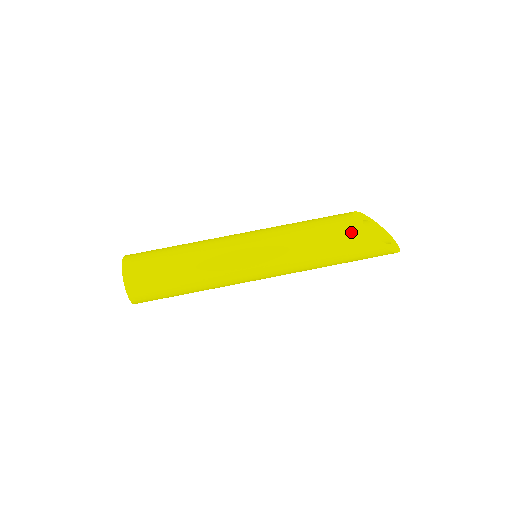
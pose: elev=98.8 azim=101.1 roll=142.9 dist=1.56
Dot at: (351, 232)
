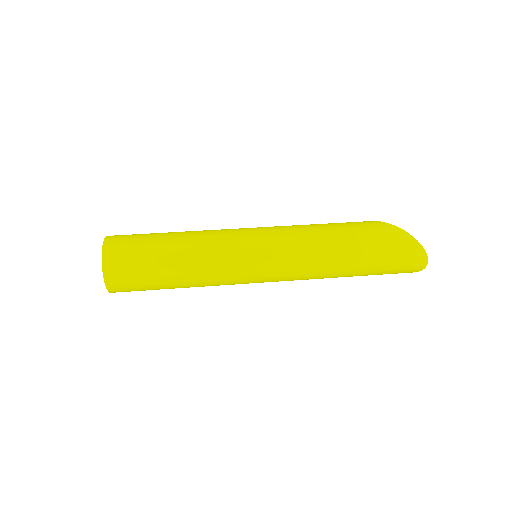
Dot at: occluded
